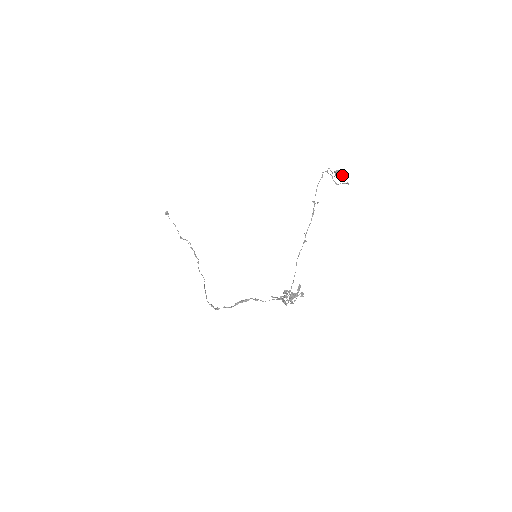
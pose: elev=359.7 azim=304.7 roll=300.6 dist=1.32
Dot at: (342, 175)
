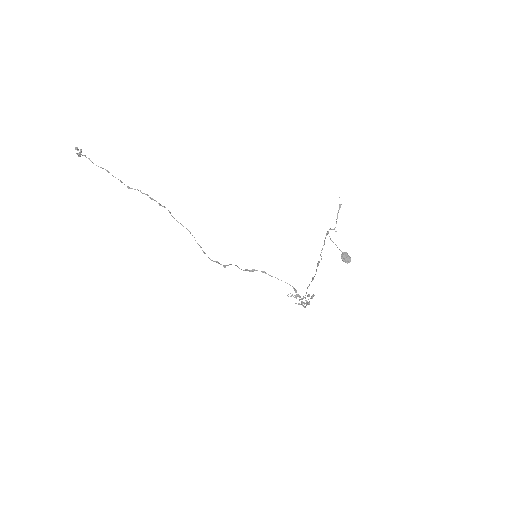
Dot at: (349, 259)
